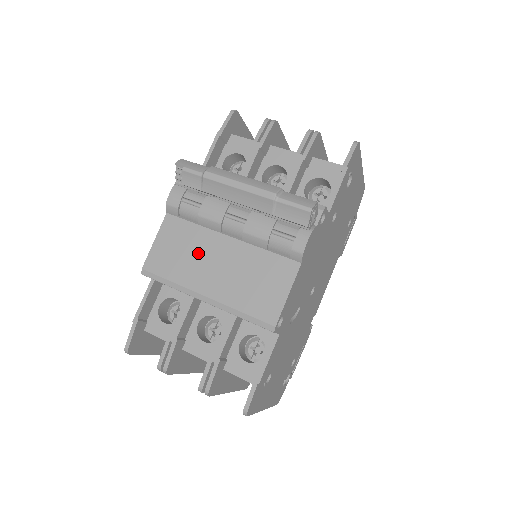
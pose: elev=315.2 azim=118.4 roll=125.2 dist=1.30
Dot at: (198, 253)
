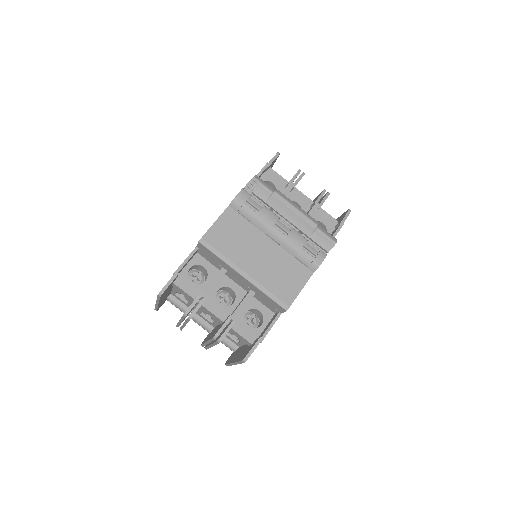
Dot at: (247, 242)
